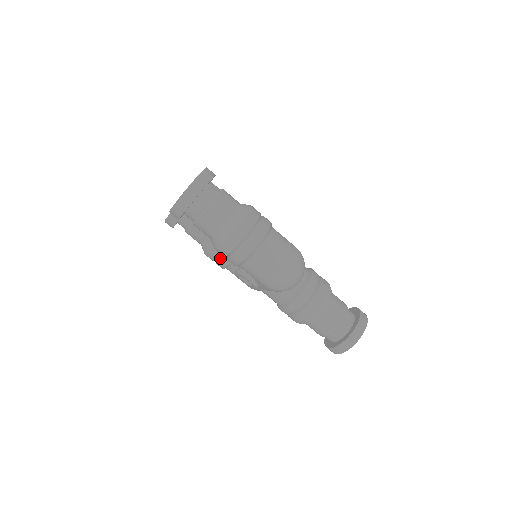
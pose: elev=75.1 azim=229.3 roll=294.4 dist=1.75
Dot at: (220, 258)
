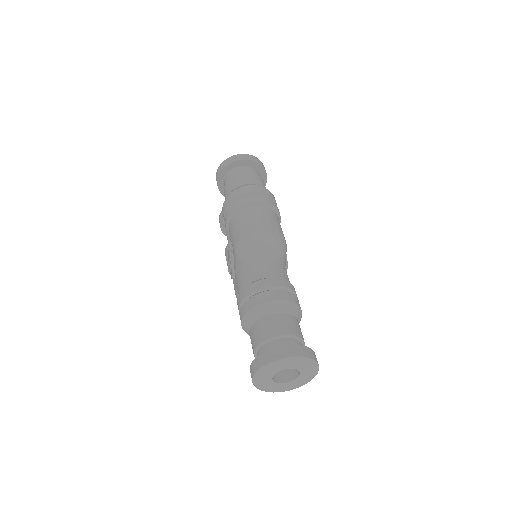
Dot at: occluded
